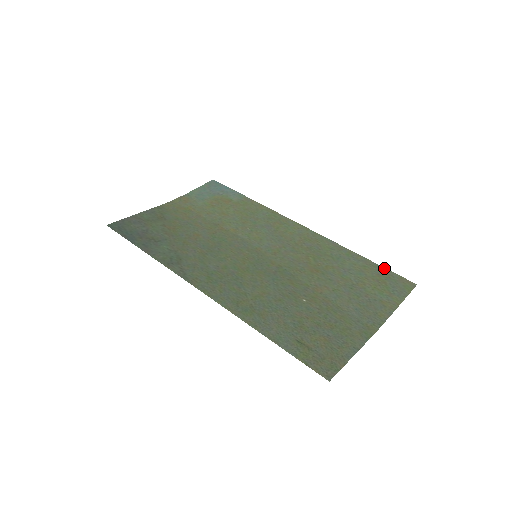
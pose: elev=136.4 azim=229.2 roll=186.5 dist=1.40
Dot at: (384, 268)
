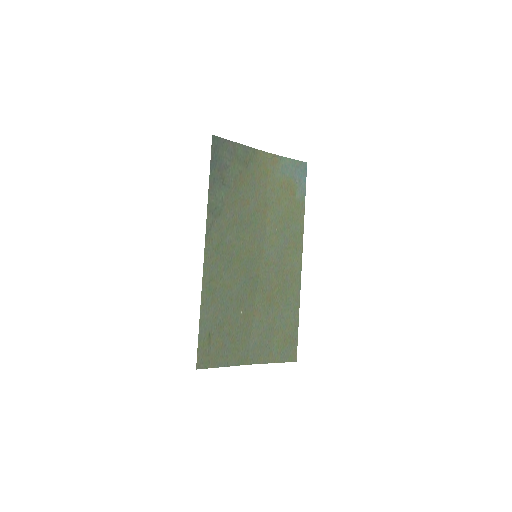
Dot at: occluded
